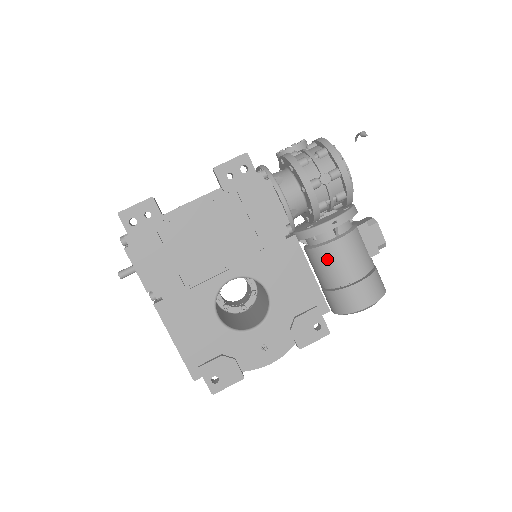
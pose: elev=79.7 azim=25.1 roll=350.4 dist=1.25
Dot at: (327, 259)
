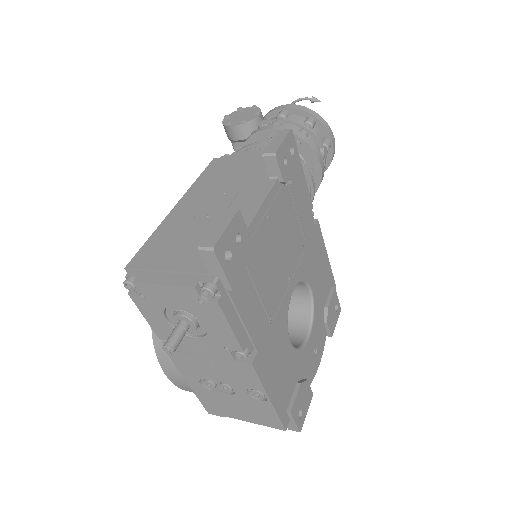
Dot at: occluded
